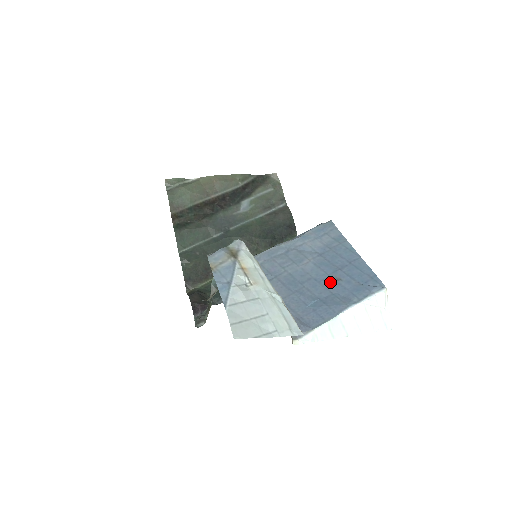
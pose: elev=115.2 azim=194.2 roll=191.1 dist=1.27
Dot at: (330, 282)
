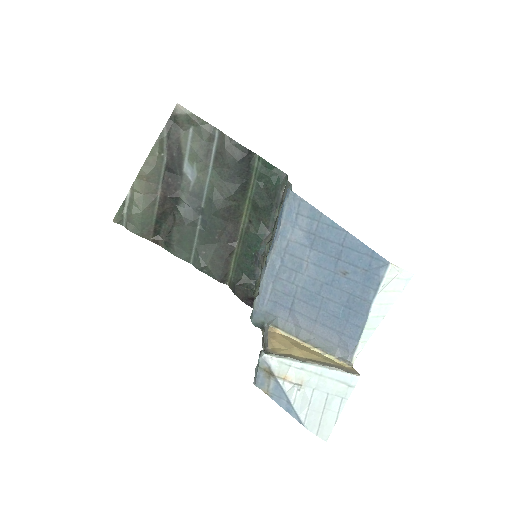
Dot at: (340, 281)
